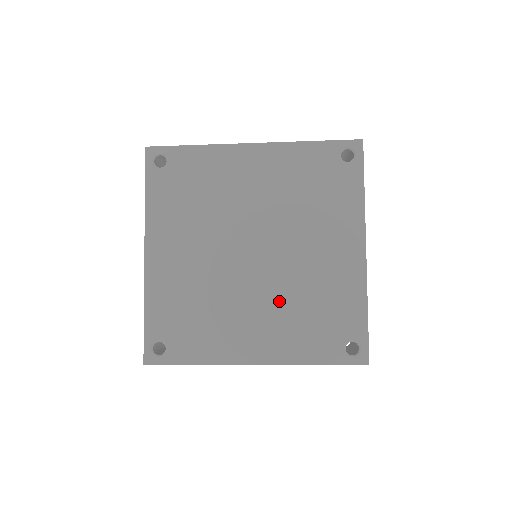
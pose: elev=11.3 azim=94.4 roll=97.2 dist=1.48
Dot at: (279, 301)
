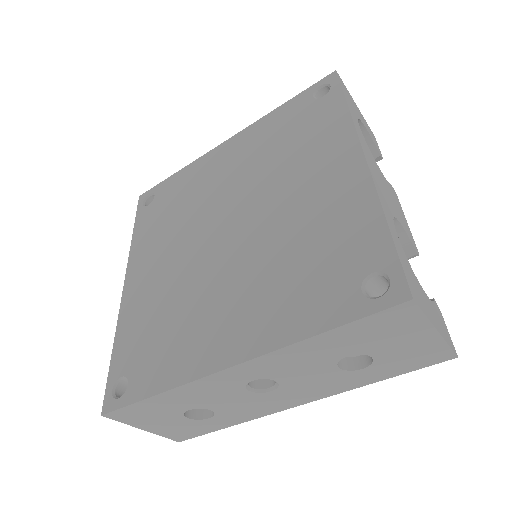
Dot at: (259, 268)
